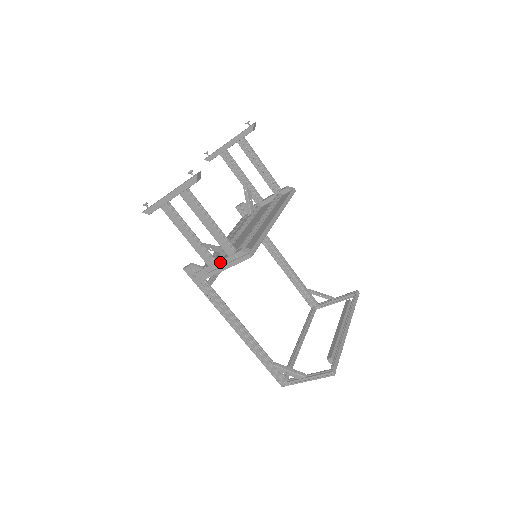
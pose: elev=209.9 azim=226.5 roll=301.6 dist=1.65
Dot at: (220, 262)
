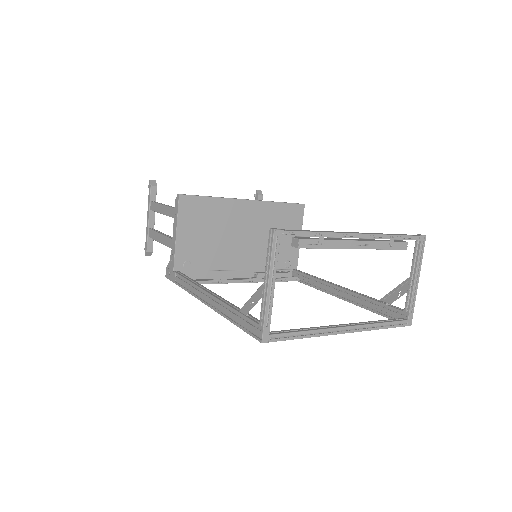
Dot at: (173, 232)
